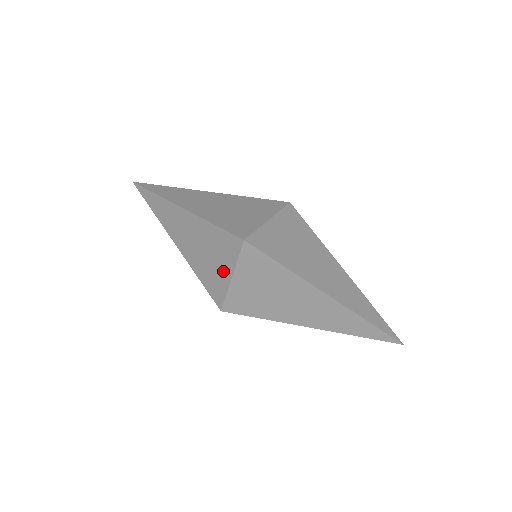
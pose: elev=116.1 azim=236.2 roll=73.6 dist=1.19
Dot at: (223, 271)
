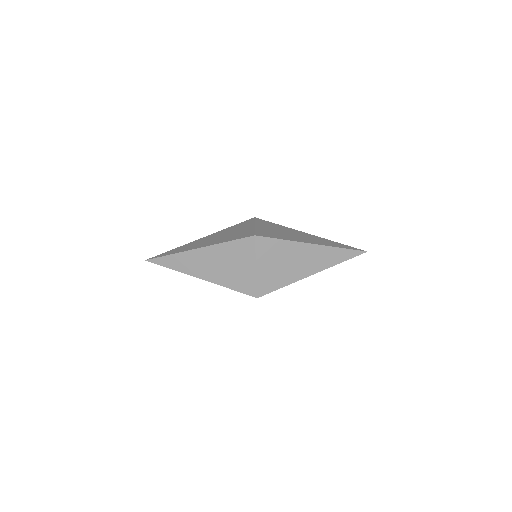
Dot at: occluded
